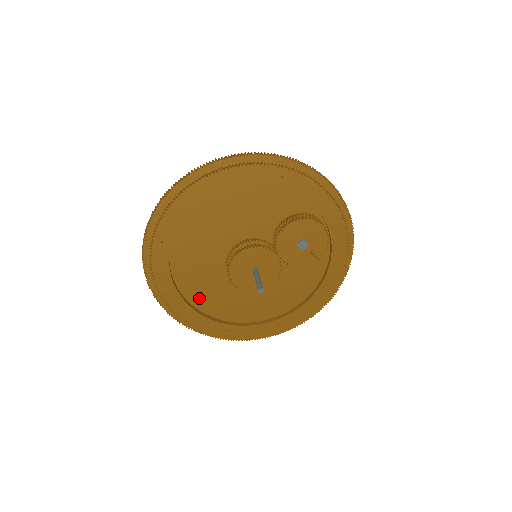
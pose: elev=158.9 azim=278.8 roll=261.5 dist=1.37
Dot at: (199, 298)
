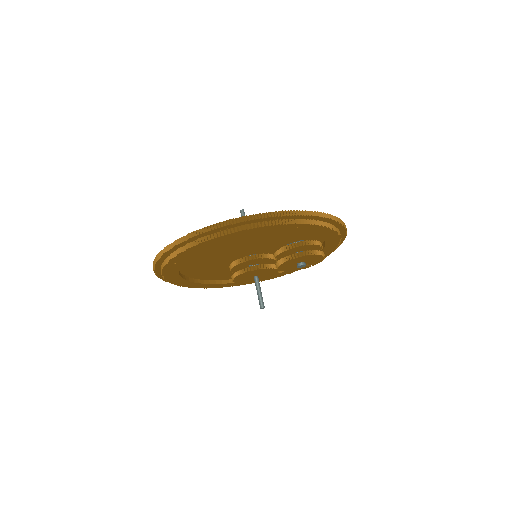
Dot at: (200, 275)
